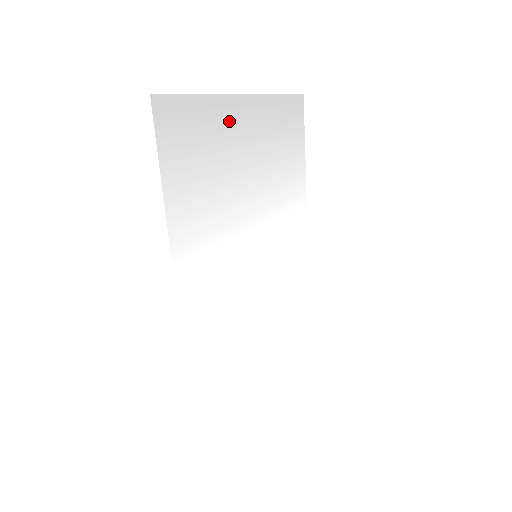
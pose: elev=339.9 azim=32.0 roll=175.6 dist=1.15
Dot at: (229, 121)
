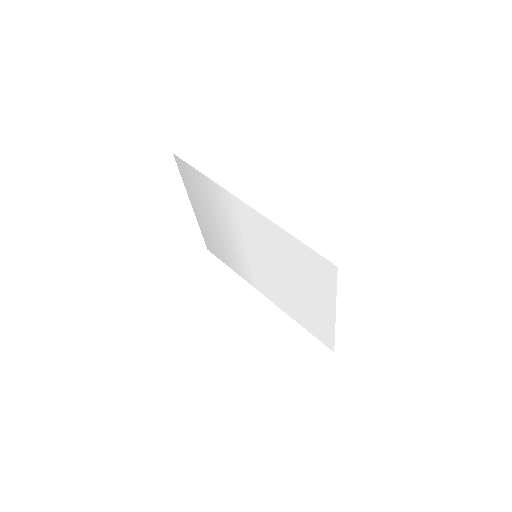
Dot at: (197, 203)
